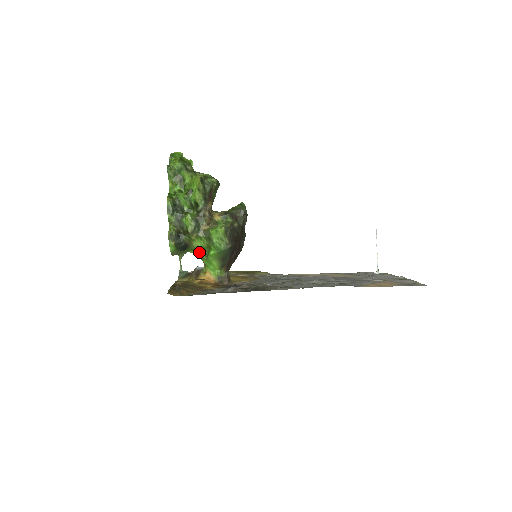
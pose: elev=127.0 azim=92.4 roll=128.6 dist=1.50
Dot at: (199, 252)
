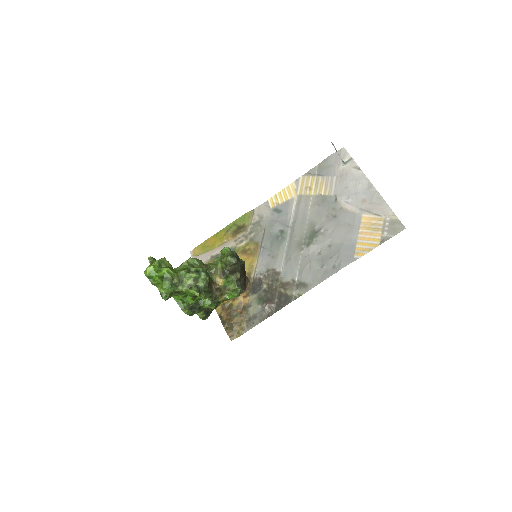
Dot at: occluded
